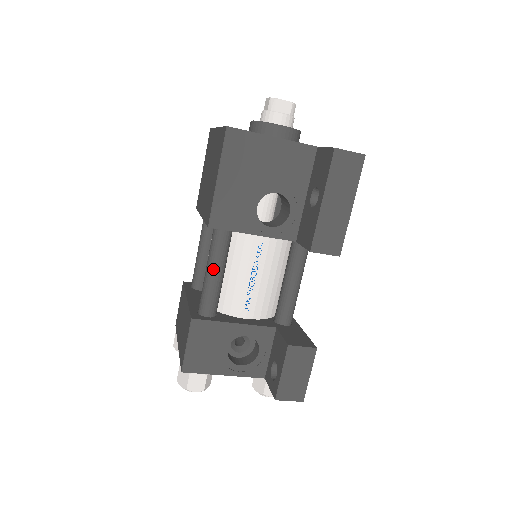
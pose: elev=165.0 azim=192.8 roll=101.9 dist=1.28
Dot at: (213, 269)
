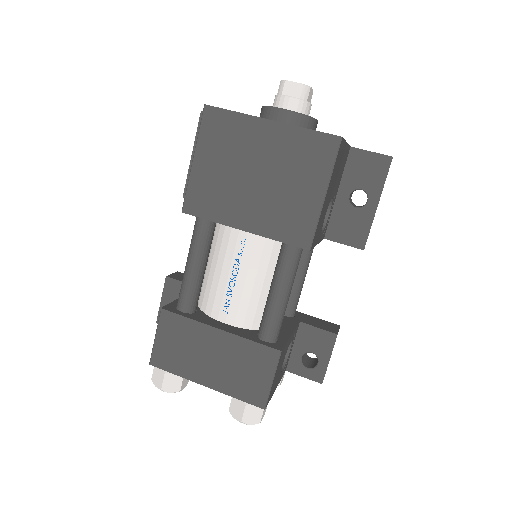
Dot at: (289, 291)
